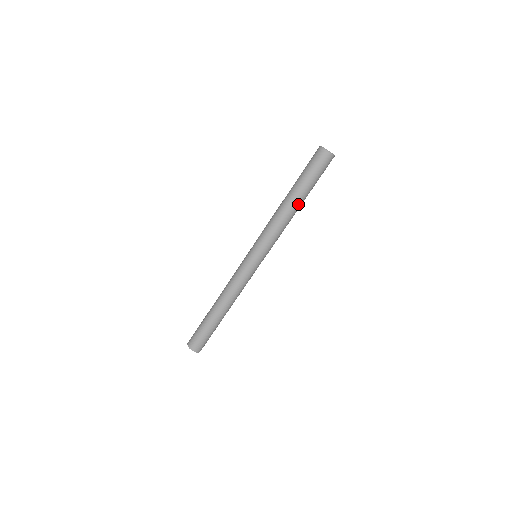
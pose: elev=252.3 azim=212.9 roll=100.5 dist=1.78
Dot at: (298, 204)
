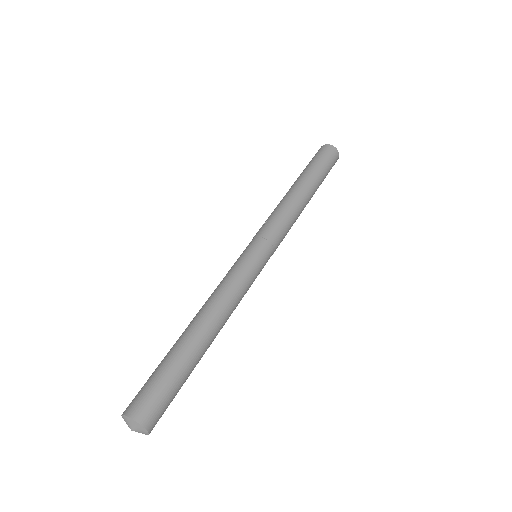
Dot at: (310, 196)
